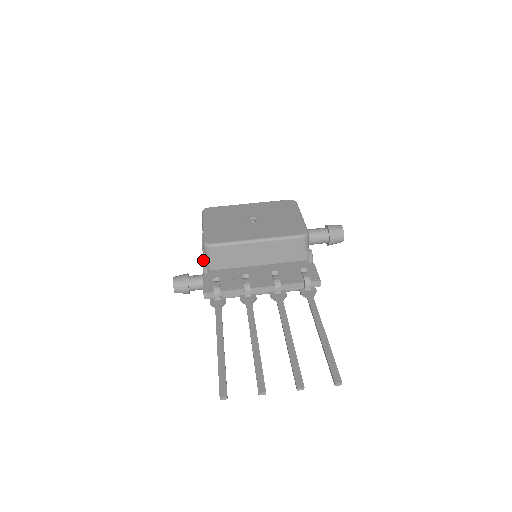
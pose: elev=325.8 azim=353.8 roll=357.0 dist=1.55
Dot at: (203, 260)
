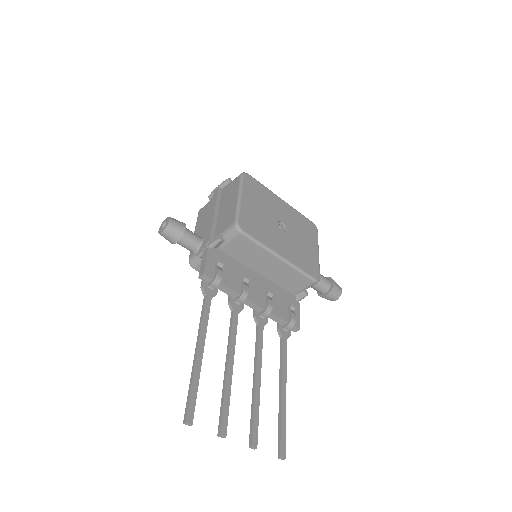
Dot at: (213, 227)
